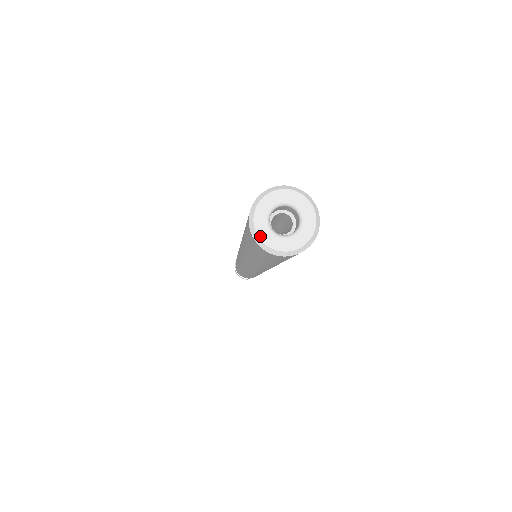
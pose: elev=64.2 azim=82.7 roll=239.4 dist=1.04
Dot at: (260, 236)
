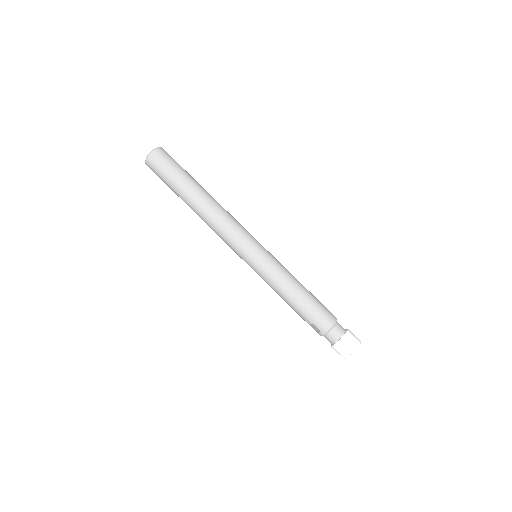
Dot at: (147, 157)
